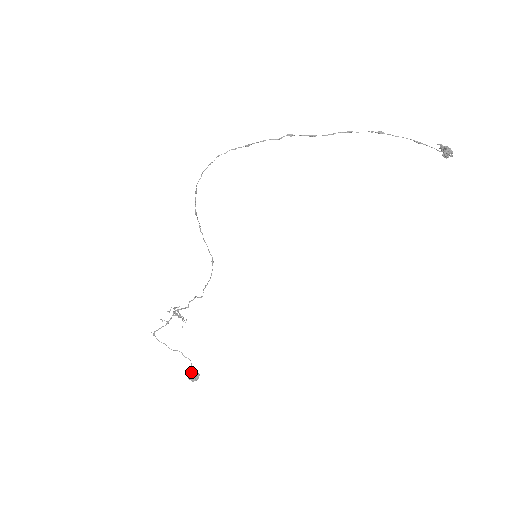
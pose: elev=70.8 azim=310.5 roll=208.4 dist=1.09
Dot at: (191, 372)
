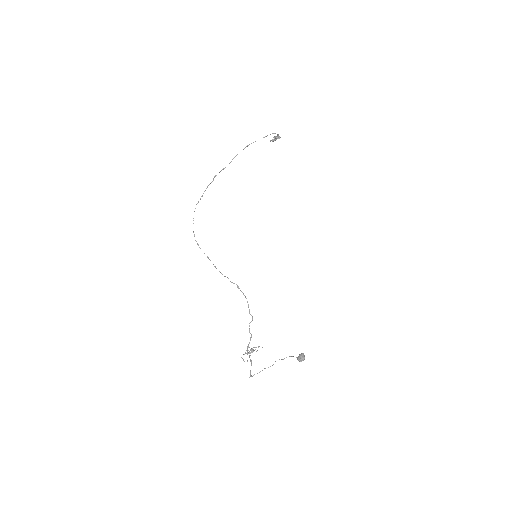
Dot at: (297, 358)
